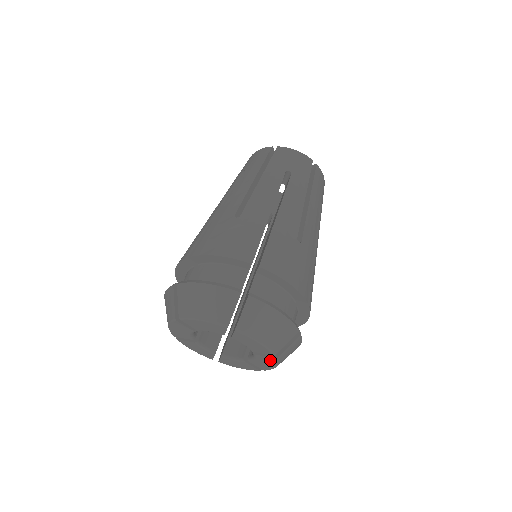
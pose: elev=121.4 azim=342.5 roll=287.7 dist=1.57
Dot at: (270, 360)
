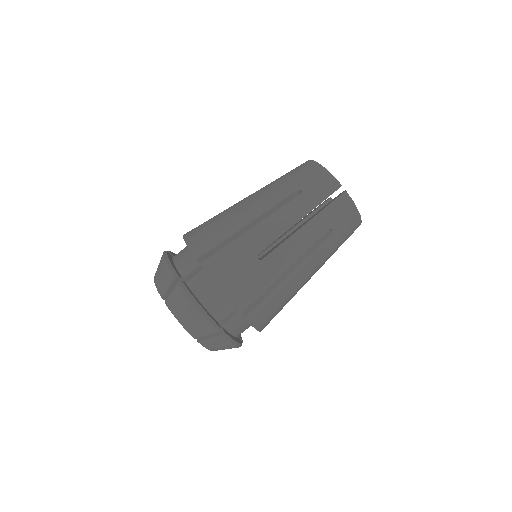
Dot at: occluded
